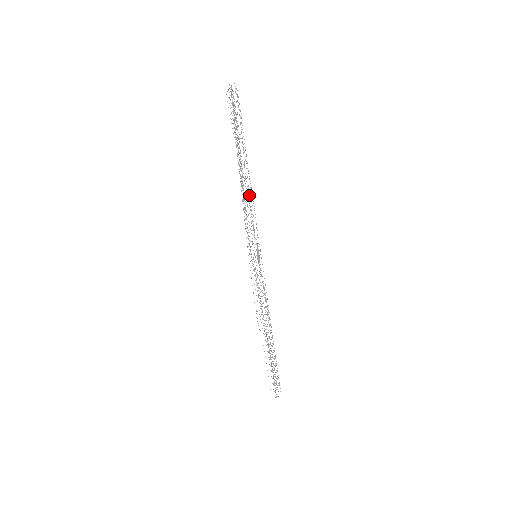
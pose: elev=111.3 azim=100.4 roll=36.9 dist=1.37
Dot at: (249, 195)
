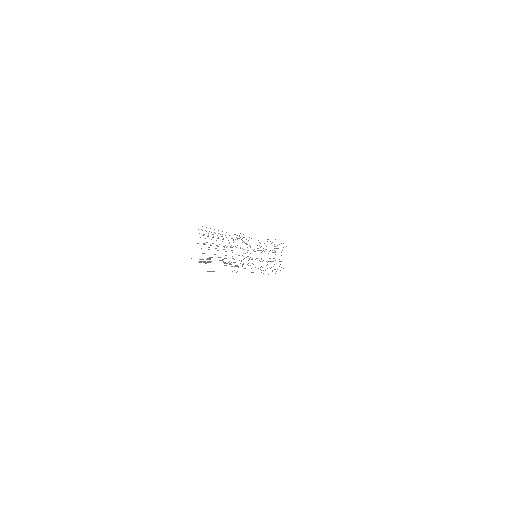
Dot at: occluded
